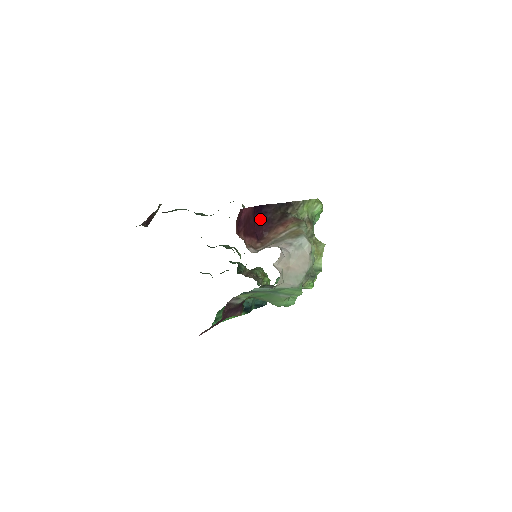
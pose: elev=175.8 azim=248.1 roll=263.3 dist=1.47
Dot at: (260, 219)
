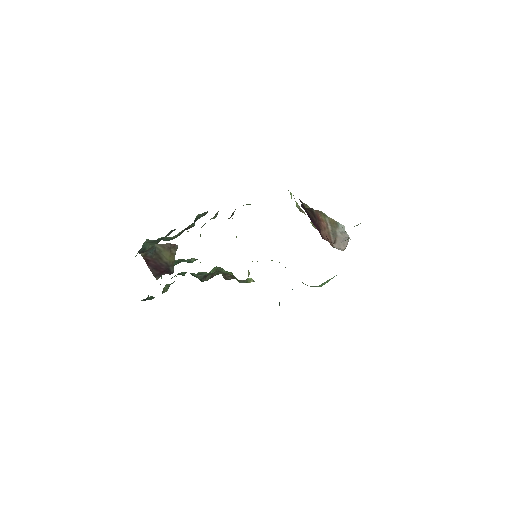
Dot at: (311, 221)
